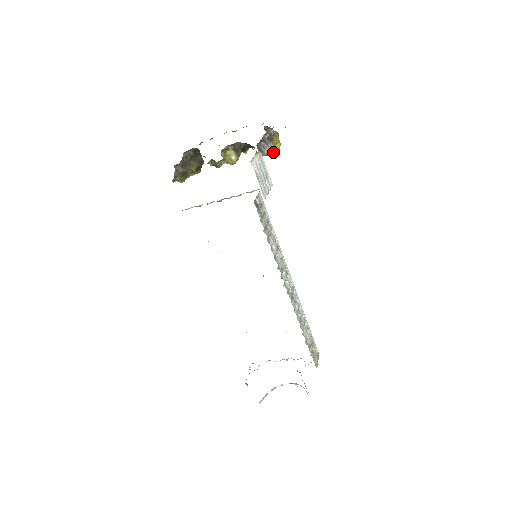
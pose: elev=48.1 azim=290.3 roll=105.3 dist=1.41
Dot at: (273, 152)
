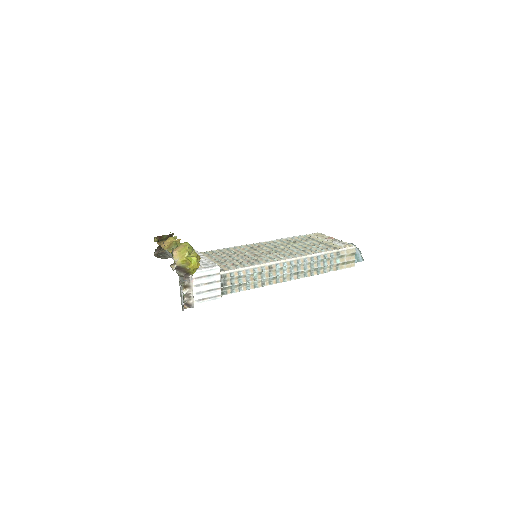
Dot at: occluded
